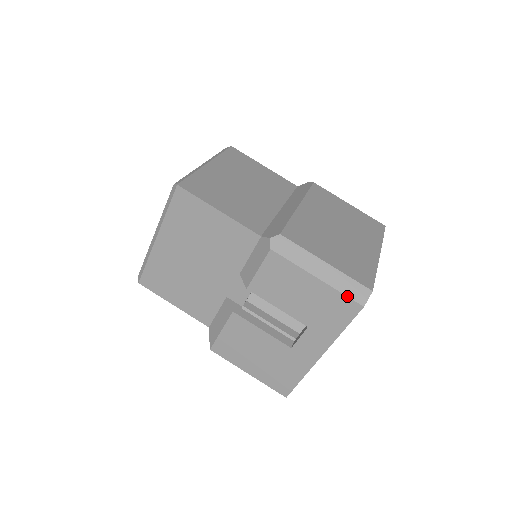
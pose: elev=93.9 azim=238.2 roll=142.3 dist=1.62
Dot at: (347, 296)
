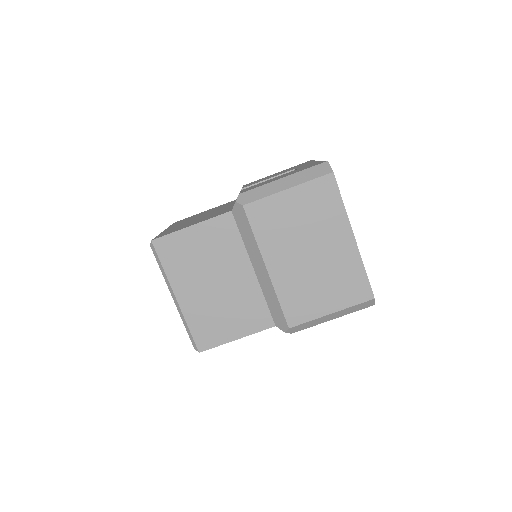
Dot at: occluded
